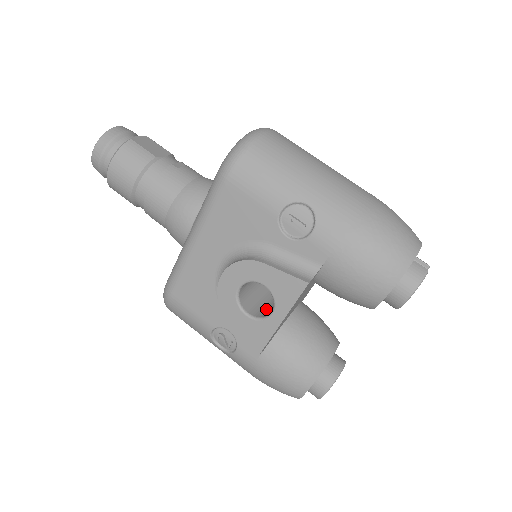
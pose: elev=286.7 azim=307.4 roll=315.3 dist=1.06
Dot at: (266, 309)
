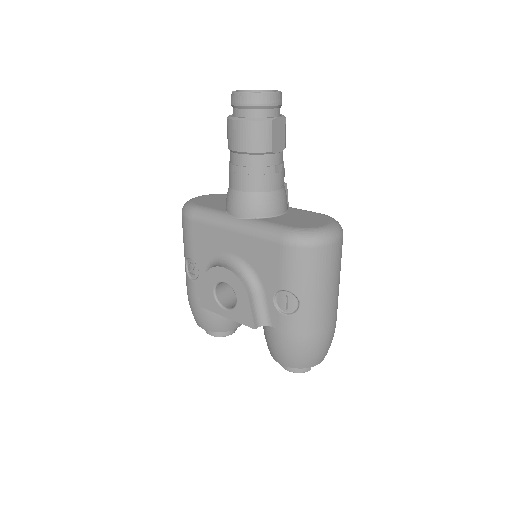
Dot at: (227, 295)
